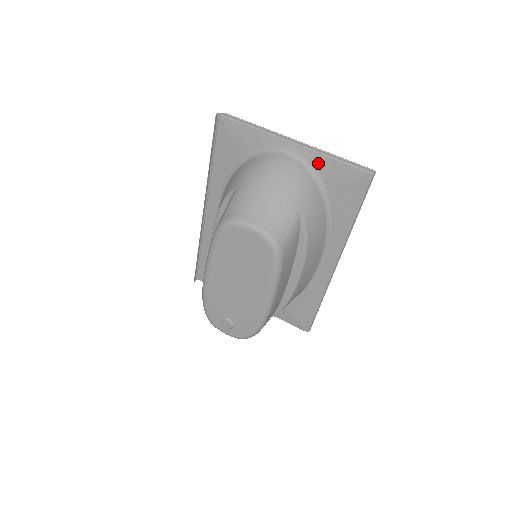
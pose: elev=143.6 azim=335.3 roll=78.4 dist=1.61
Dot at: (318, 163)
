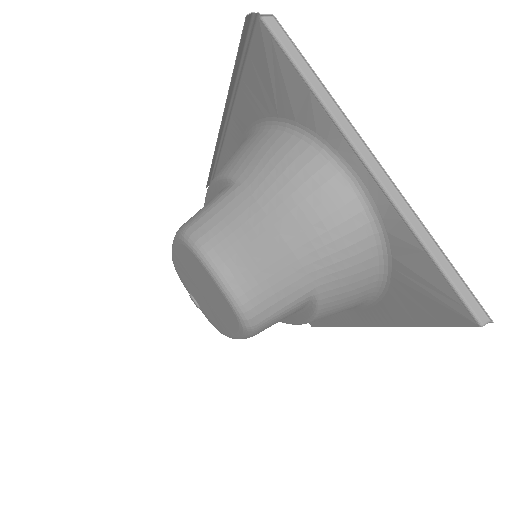
Dot at: (395, 232)
